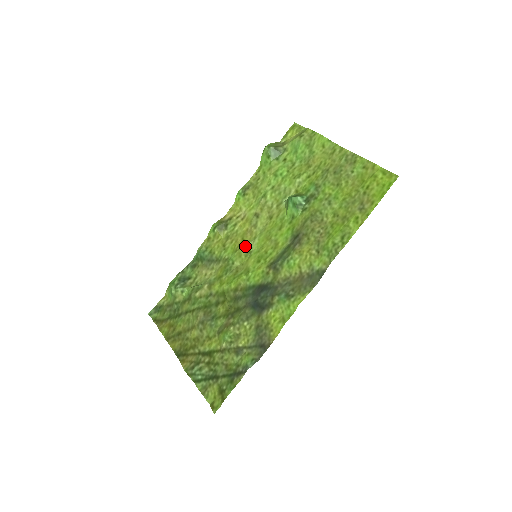
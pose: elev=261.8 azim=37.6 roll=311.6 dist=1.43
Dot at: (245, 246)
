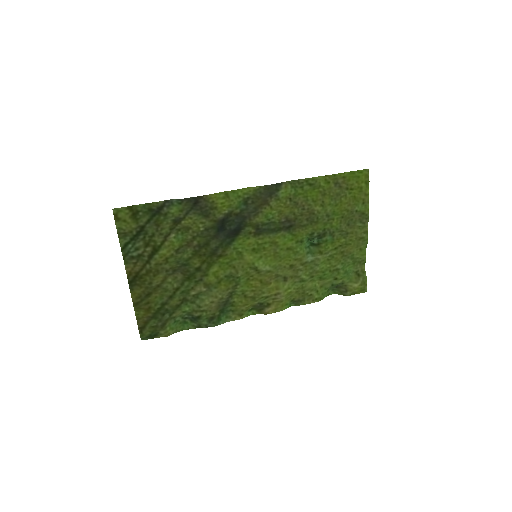
Dot at: (257, 274)
